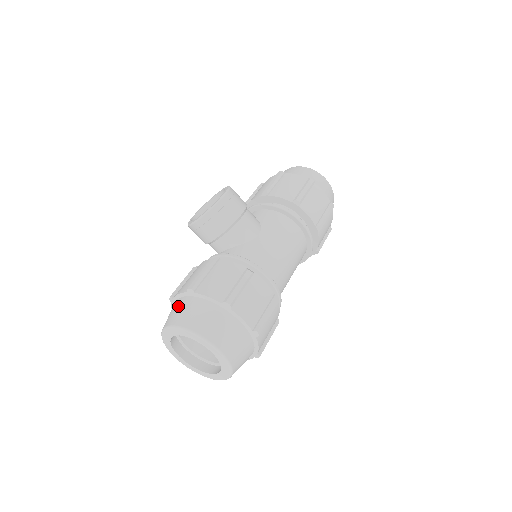
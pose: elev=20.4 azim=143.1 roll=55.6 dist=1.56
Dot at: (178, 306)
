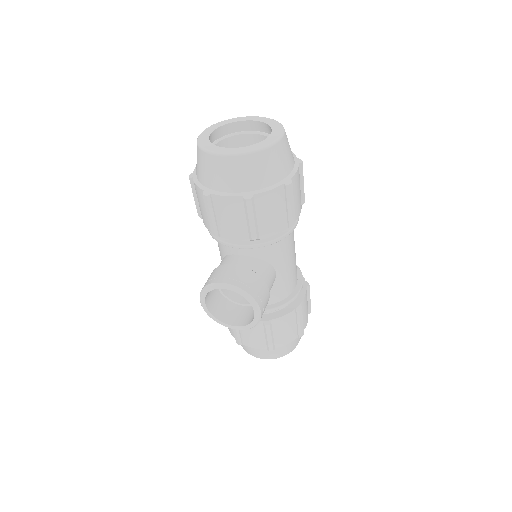
Dot at: (261, 352)
